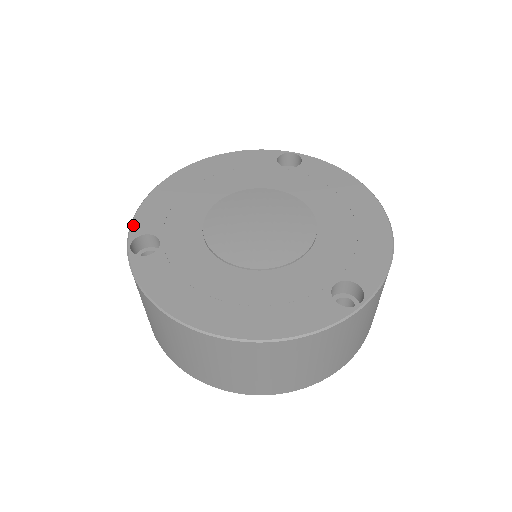
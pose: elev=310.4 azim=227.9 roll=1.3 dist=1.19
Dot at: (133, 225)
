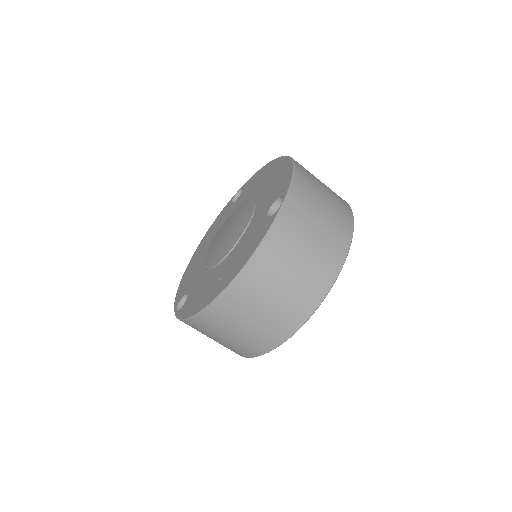
Dot at: (175, 303)
